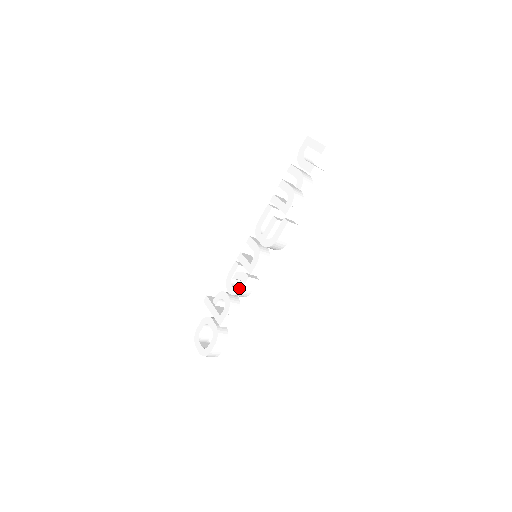
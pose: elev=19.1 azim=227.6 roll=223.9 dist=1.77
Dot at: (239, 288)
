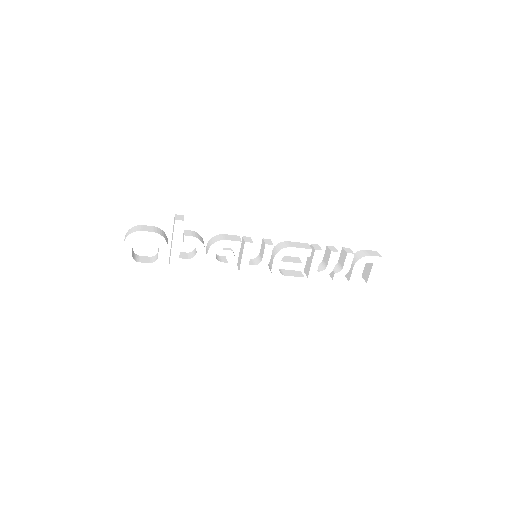
Dot at: (220, 266)
